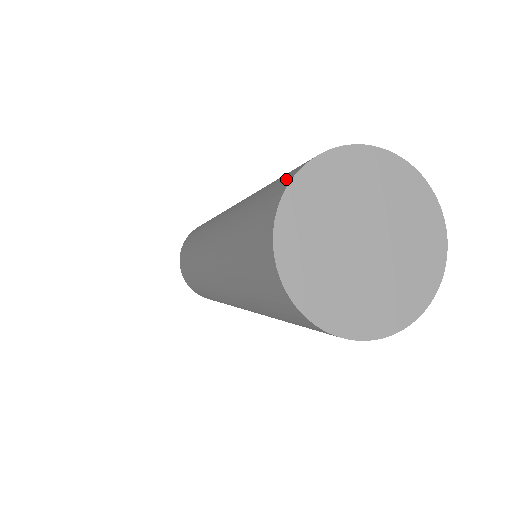
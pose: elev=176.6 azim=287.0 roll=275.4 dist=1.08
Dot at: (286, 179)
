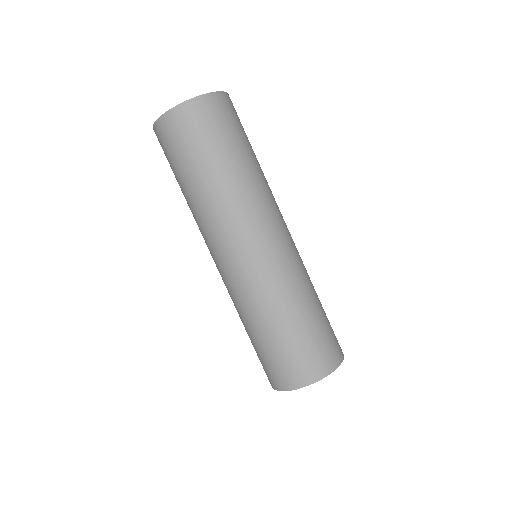
Dot at: occluded
